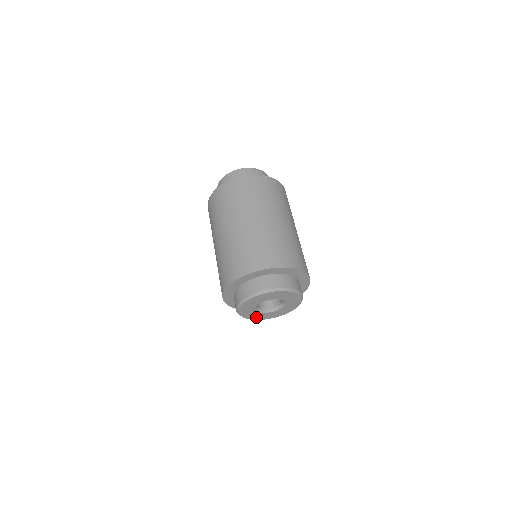
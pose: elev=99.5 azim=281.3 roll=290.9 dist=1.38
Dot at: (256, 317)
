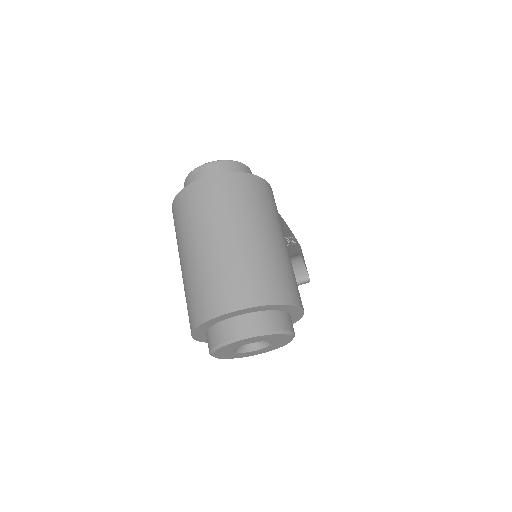
Dot at: (242, 355)
